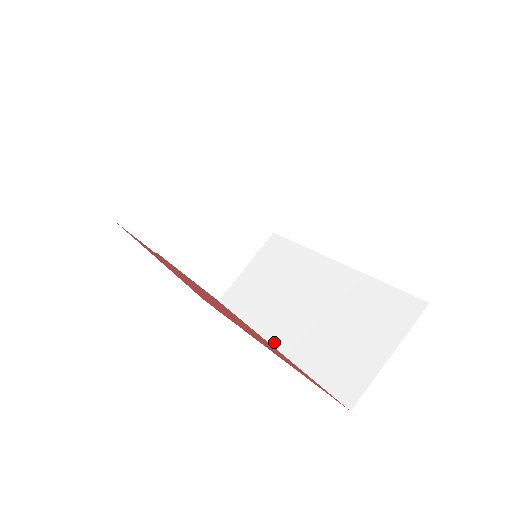
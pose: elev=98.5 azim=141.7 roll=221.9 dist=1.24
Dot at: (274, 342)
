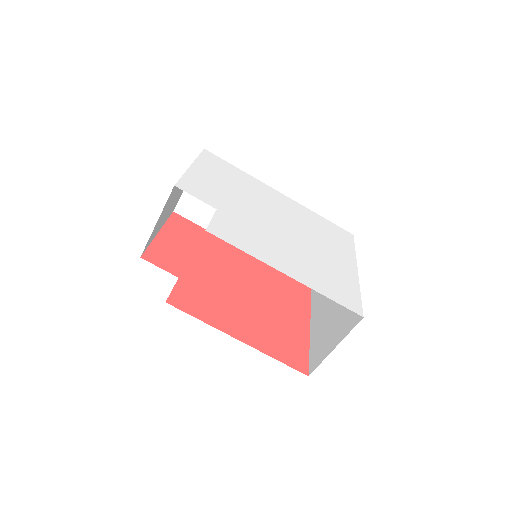
Dot at: occluded
